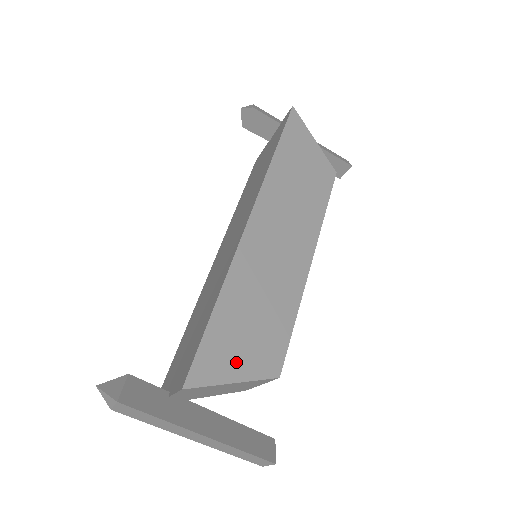
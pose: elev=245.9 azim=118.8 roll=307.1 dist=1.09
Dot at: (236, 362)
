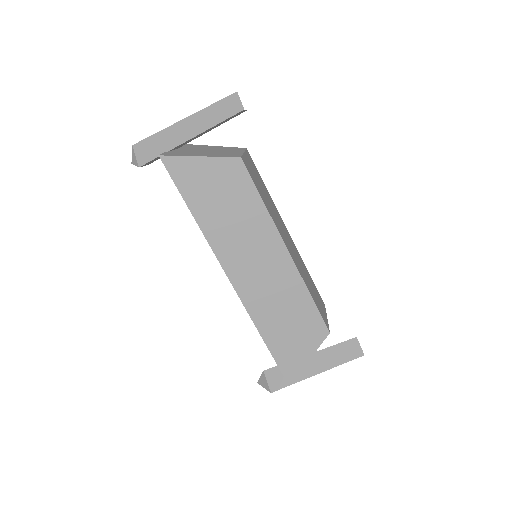
Dot at: (301, 352)
